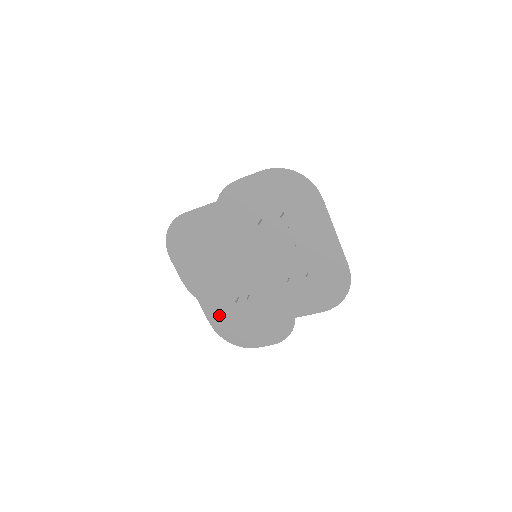
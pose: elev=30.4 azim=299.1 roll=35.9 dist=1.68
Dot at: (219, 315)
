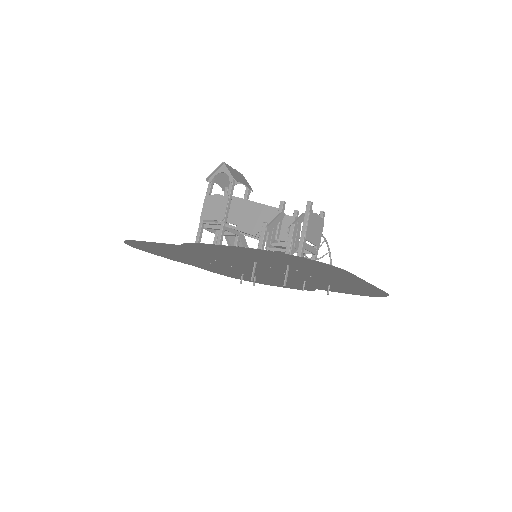
Dot at: (223, 273)
